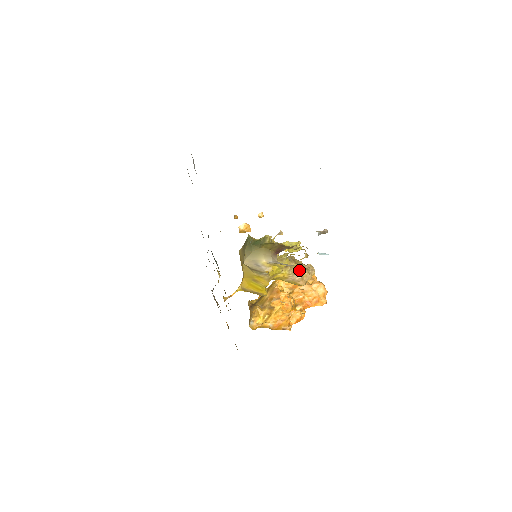
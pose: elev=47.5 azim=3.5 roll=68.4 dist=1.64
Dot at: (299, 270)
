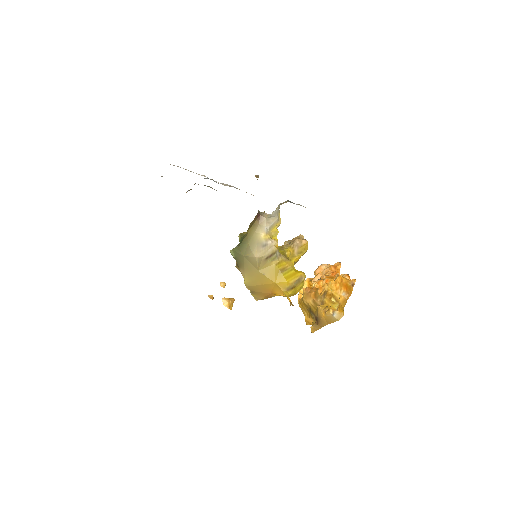
Dot at: (290, 242)
